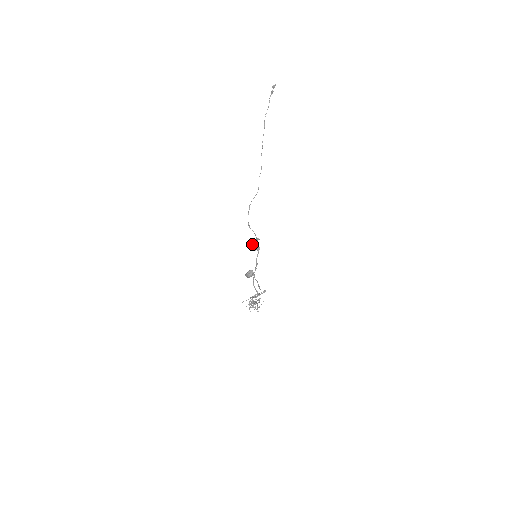
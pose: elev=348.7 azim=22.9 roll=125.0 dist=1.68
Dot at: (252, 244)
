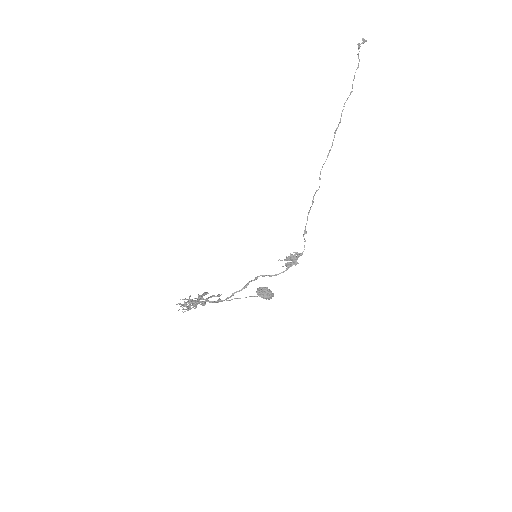
Dot at: (293, 258)
